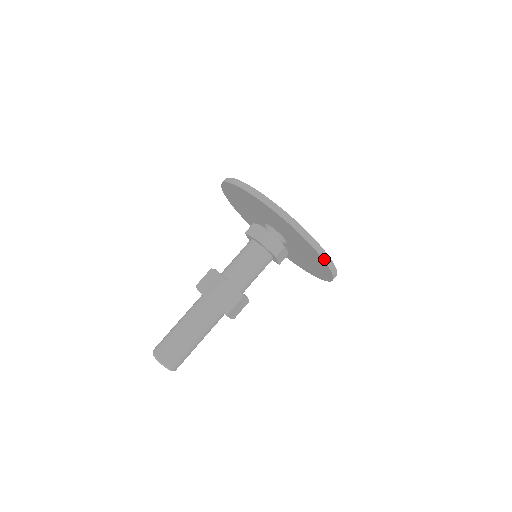
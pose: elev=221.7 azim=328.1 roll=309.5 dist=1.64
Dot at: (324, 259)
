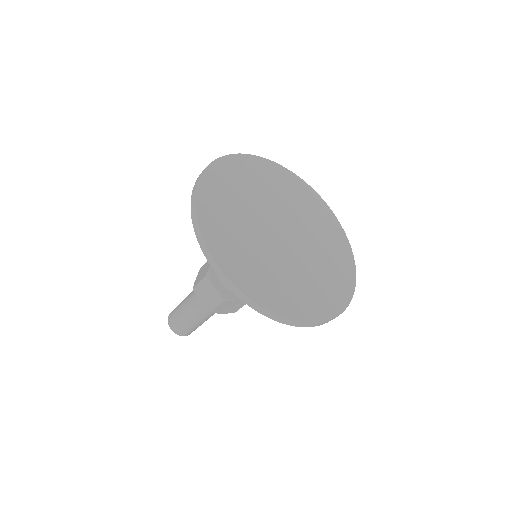
Dot at: (262, 313)
